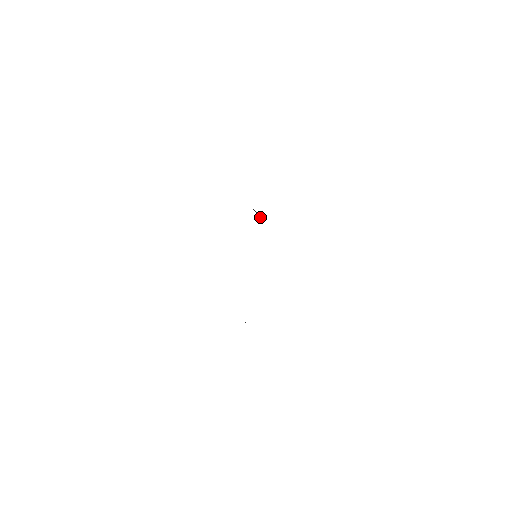
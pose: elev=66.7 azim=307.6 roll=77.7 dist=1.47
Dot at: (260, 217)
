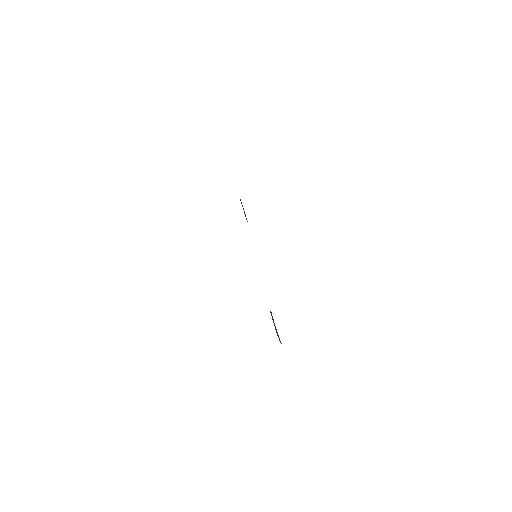
Dot at: (243, 208)
